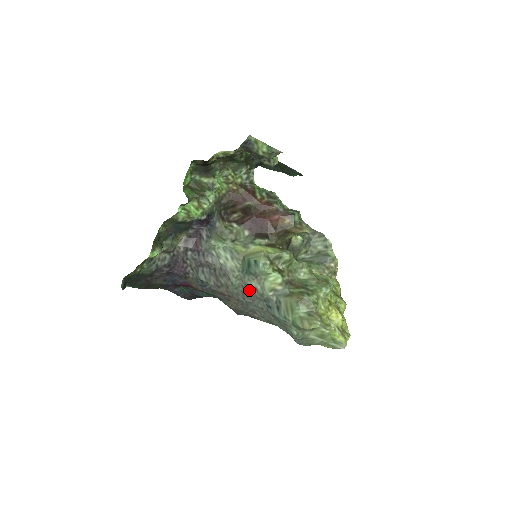
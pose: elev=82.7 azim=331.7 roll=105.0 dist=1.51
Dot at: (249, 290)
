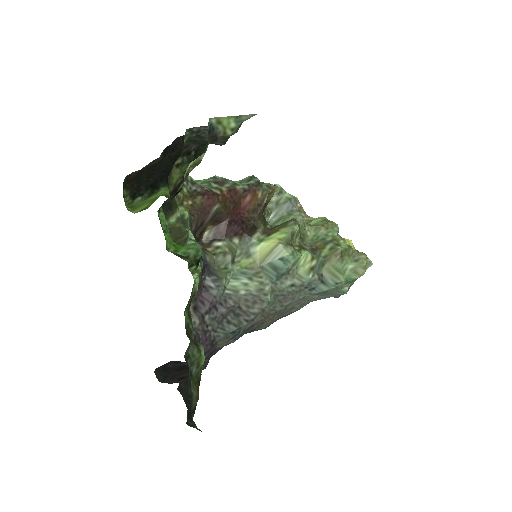
Dot at: (286, 293)
